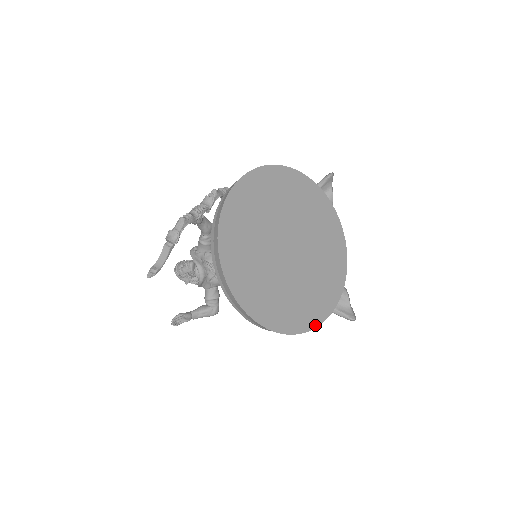
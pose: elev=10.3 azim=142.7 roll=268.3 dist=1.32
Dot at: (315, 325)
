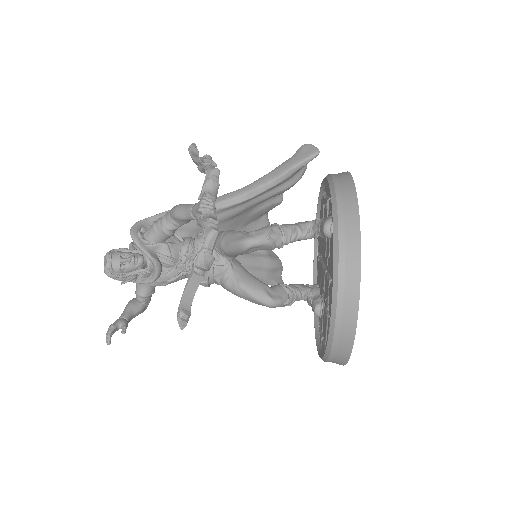
Dot at: occluded
